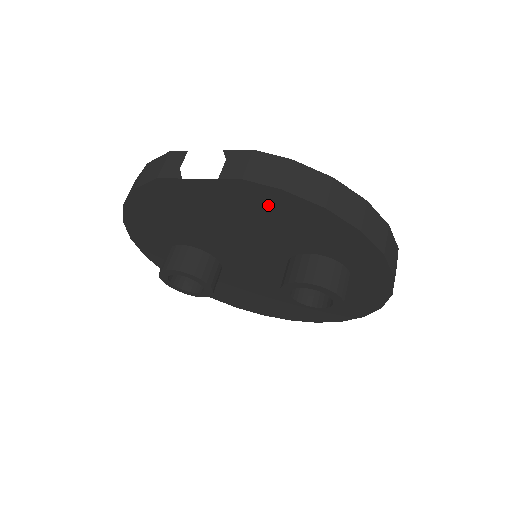
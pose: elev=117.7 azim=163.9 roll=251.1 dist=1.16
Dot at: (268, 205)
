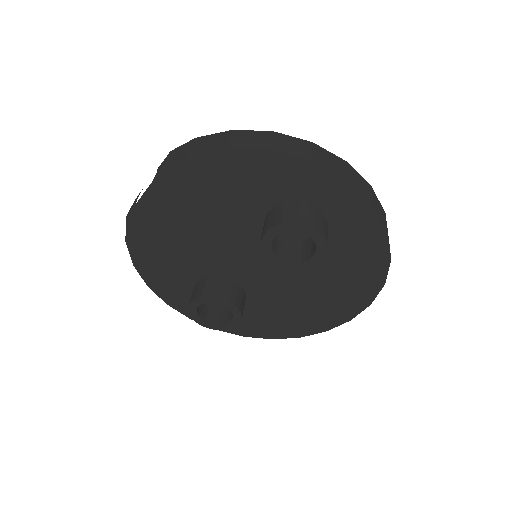
Dot at: (197, 181)
